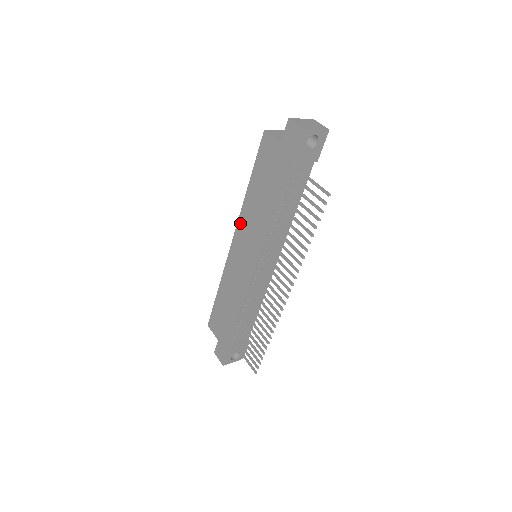
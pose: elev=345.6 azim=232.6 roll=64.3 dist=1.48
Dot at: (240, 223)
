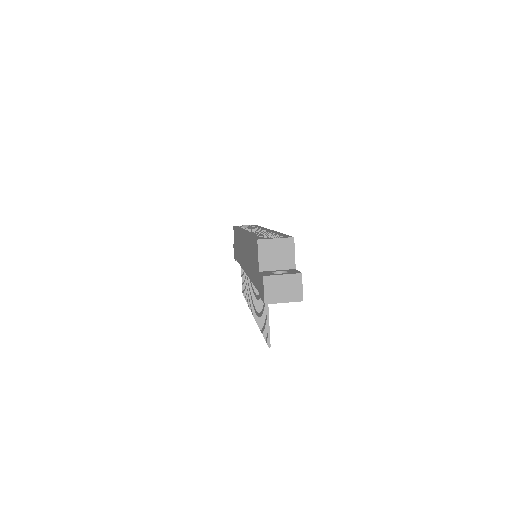
Dot at: (245, 237)
